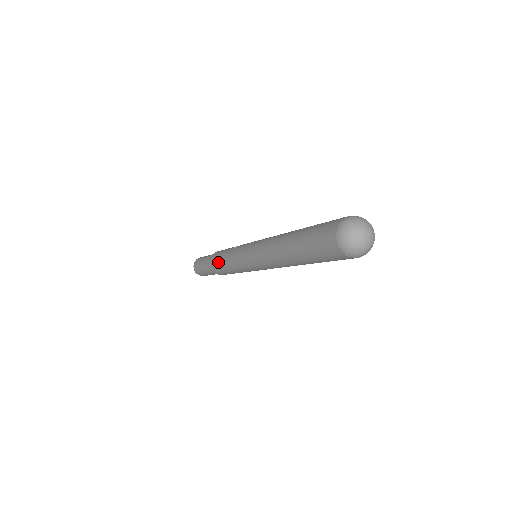
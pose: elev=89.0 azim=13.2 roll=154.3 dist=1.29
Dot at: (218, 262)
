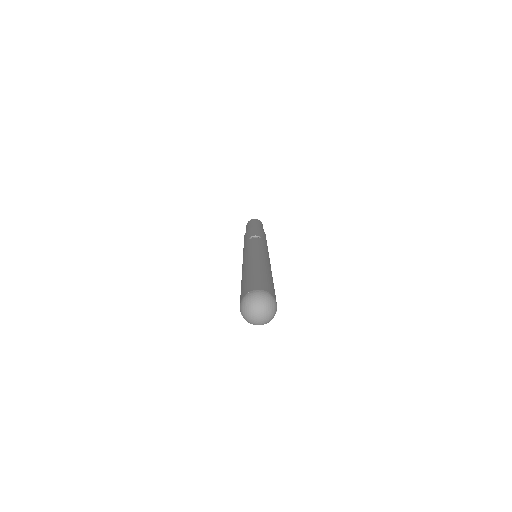
Dot at: occluded
